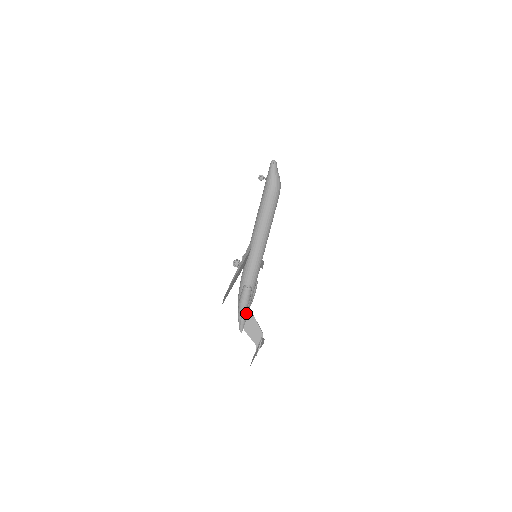
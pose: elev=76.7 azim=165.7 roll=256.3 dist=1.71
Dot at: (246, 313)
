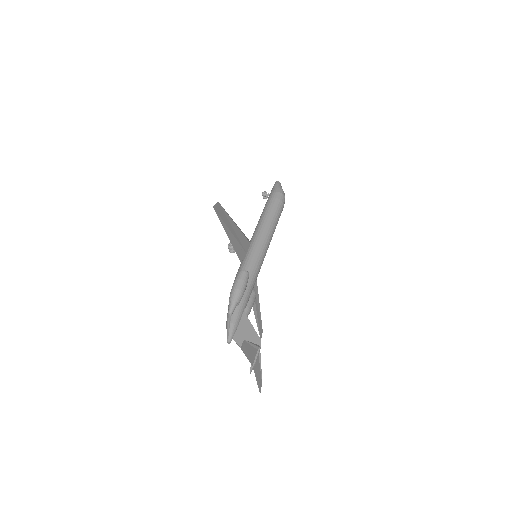
Dot at: (239, 314)
